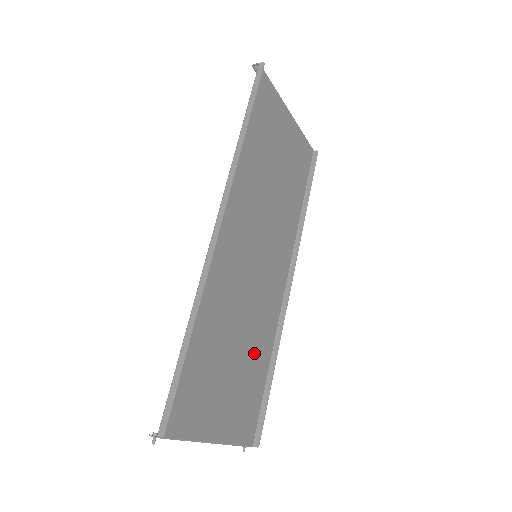
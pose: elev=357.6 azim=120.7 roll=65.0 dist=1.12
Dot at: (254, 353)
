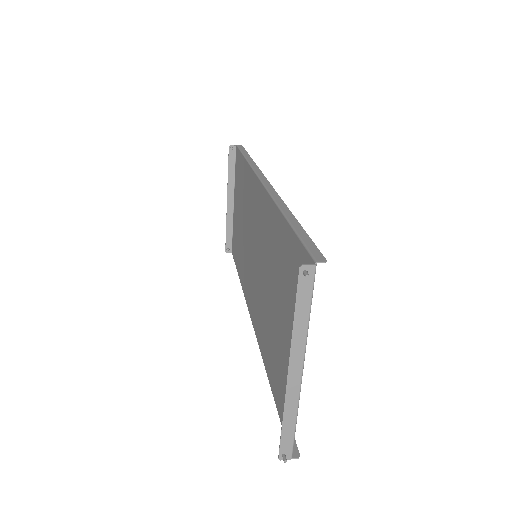
Dot at: (271, 341)
